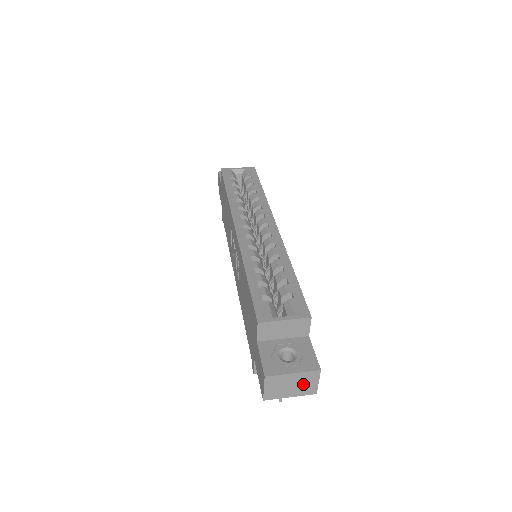
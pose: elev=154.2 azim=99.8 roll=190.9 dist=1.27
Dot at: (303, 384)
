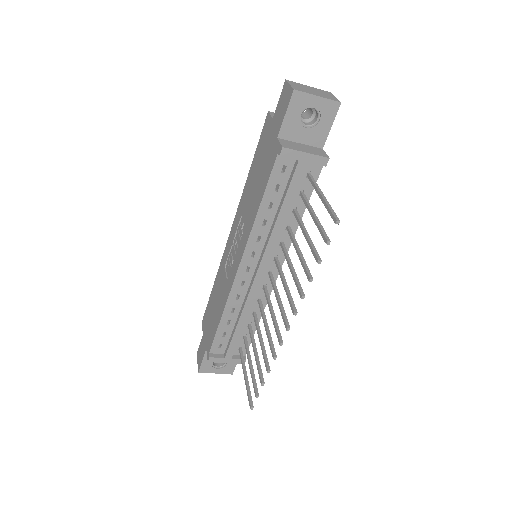
Dot at: (323, 94)
